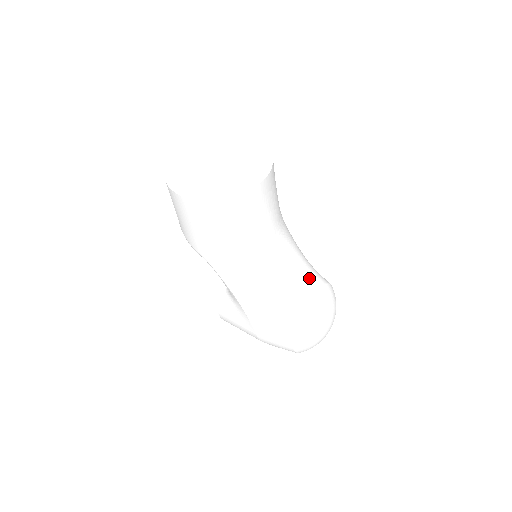
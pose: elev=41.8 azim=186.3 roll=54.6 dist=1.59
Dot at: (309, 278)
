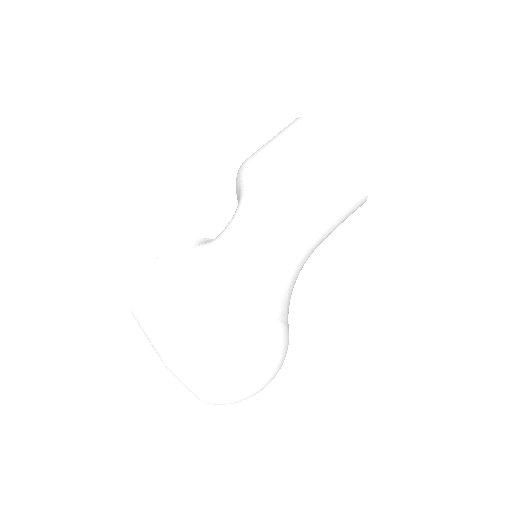
Dot at: occluded
